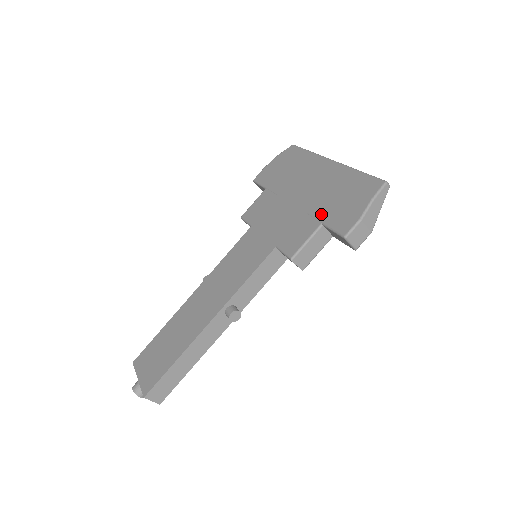
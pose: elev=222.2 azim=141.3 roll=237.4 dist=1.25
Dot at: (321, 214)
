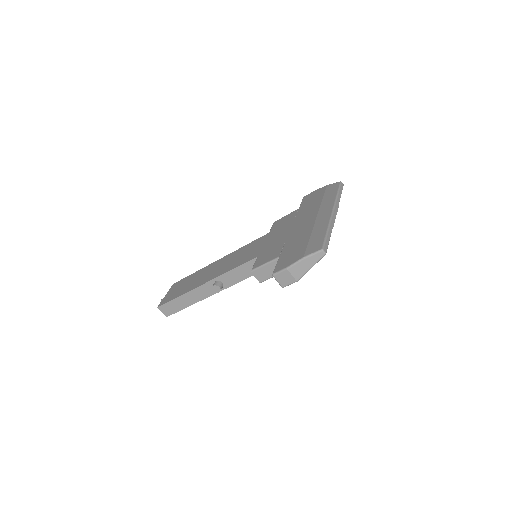
Dot at: (285, 249)
